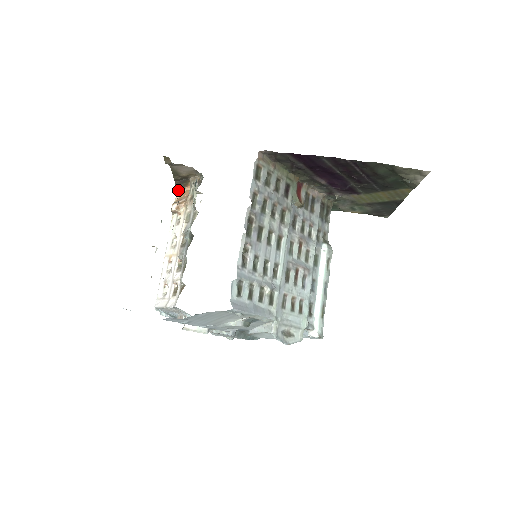
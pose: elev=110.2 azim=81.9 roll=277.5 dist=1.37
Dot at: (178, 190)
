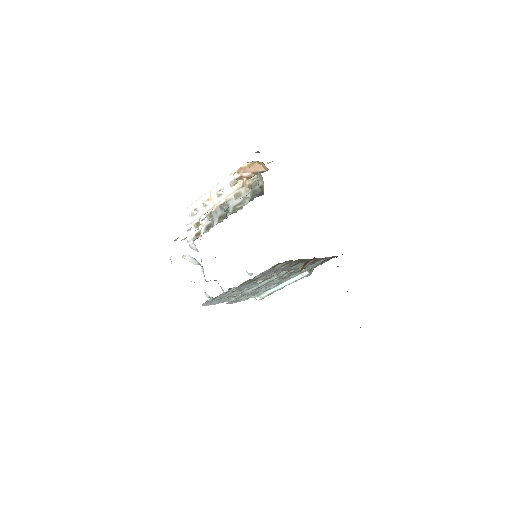
Dot at: occluded
